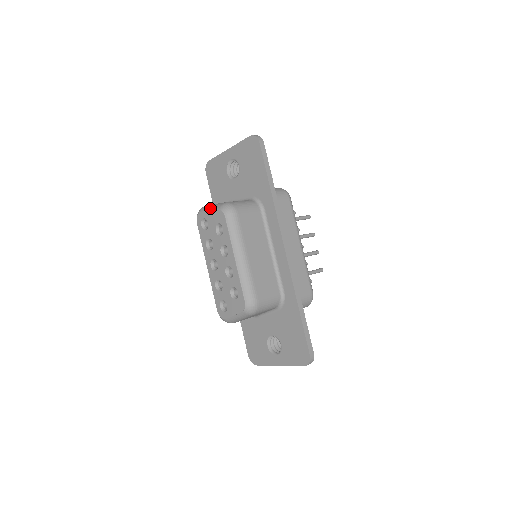
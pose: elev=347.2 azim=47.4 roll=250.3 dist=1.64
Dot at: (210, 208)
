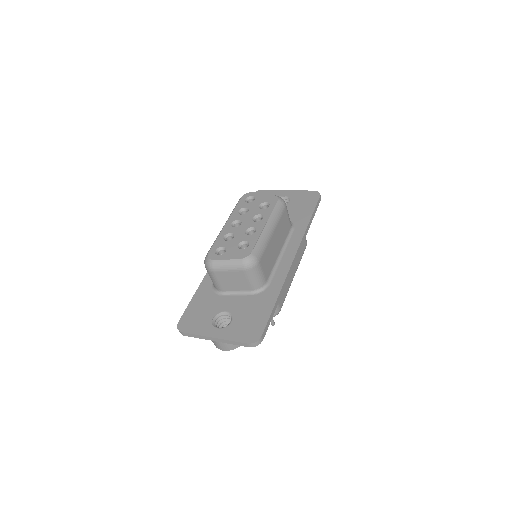
Dot at: occluded
